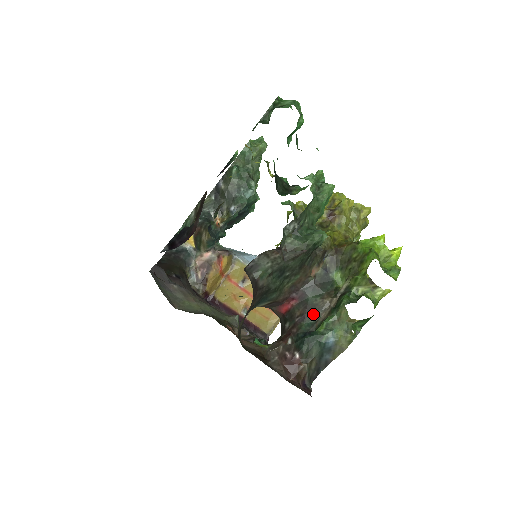
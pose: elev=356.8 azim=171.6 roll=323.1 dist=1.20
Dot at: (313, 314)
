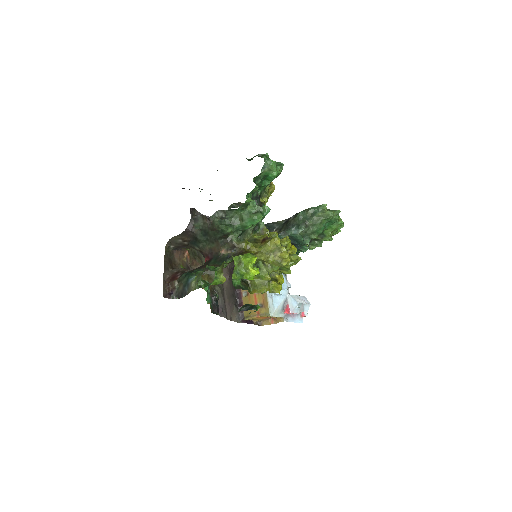
Dot at: occluded
